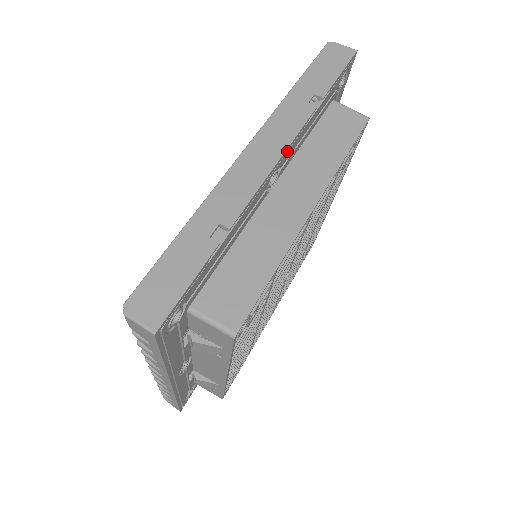
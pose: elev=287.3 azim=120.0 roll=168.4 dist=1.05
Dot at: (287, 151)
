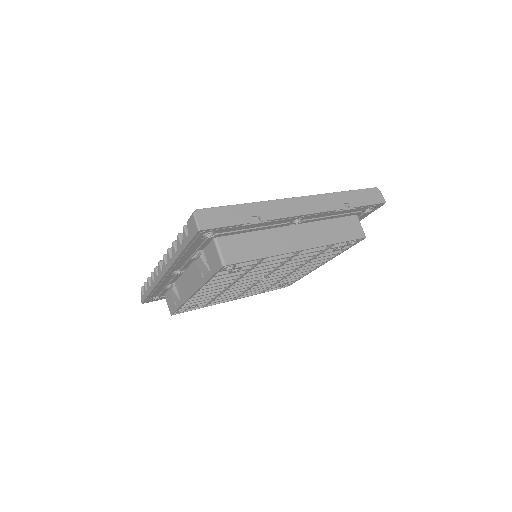
Dot at: (314, 214)
